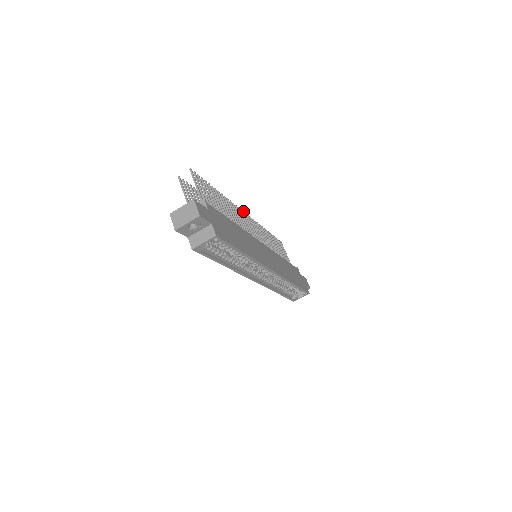
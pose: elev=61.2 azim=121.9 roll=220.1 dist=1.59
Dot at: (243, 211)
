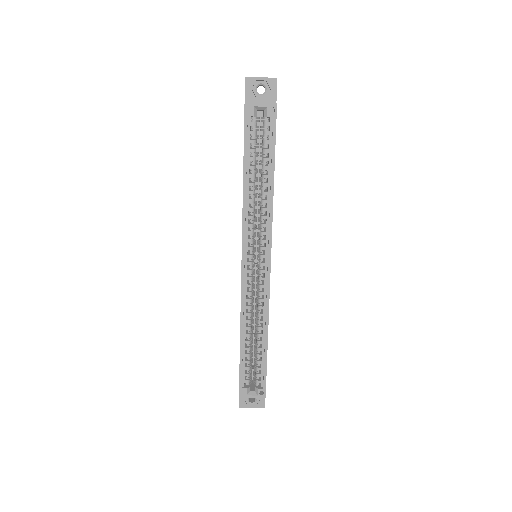
Dot at: occluded
